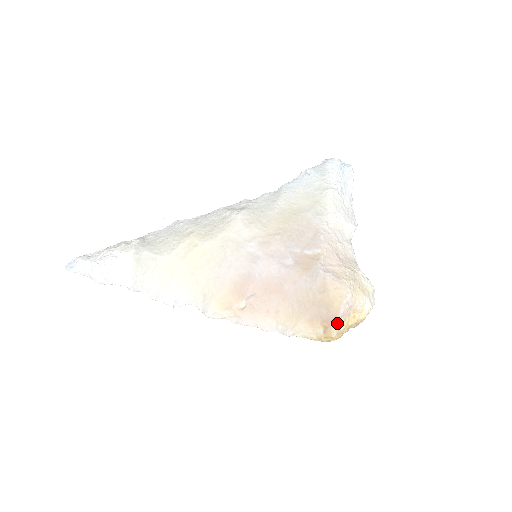
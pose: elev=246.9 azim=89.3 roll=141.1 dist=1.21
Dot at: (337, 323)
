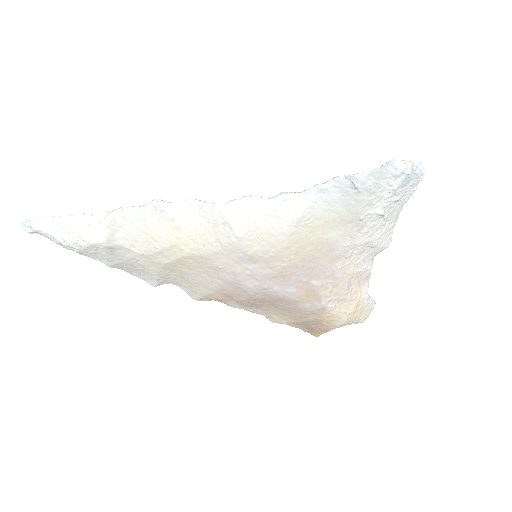
Dot at: (322, 333)
